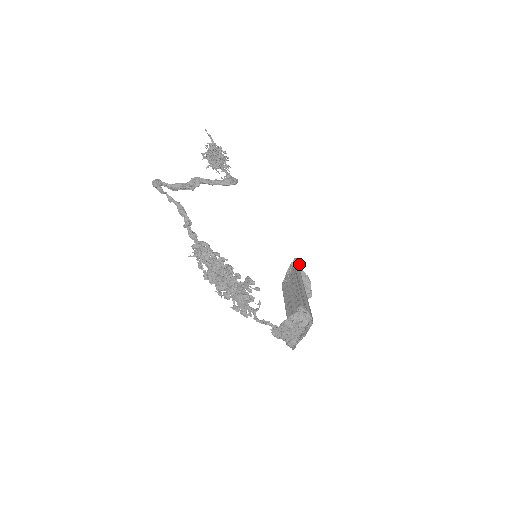
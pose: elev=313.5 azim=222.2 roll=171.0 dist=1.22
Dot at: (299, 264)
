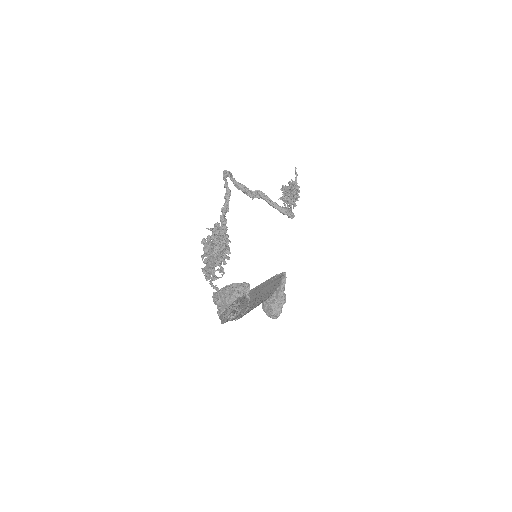
Dot at: (284, 279)
